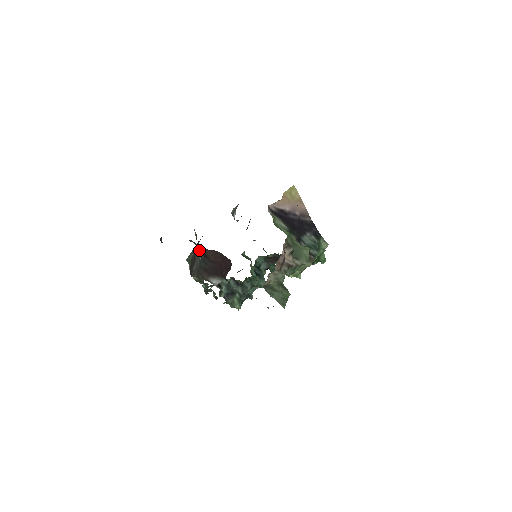
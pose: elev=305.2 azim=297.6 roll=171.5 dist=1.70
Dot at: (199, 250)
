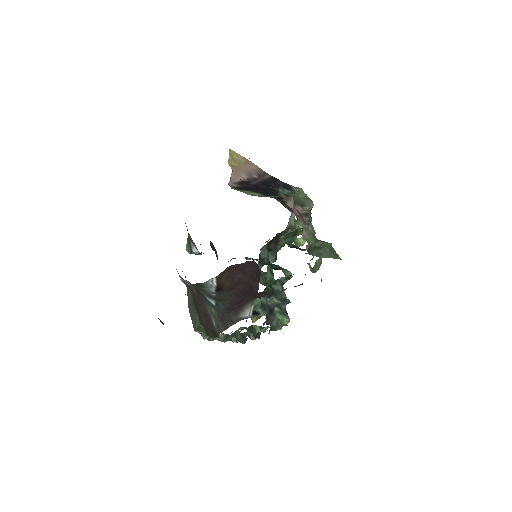
Dot at: (208, 290)
